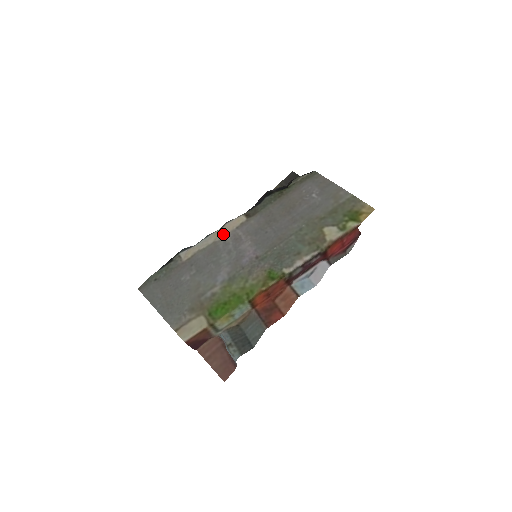
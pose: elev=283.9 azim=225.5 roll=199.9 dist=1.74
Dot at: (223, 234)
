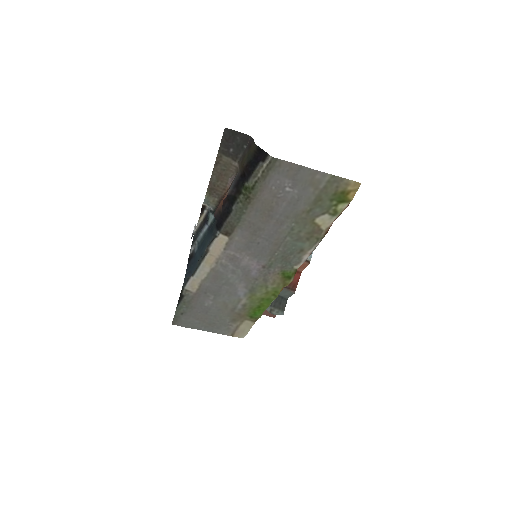
Dot at: (215, 260)
